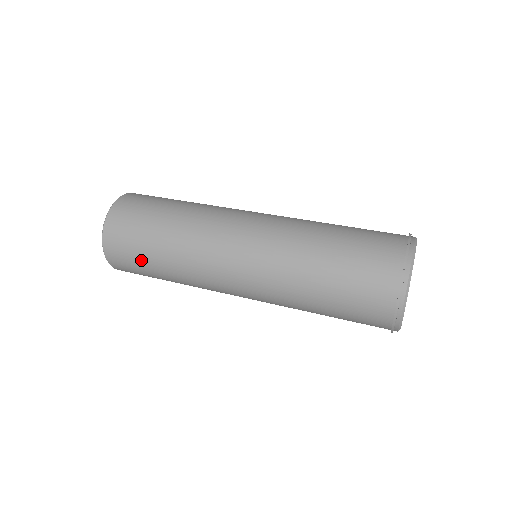
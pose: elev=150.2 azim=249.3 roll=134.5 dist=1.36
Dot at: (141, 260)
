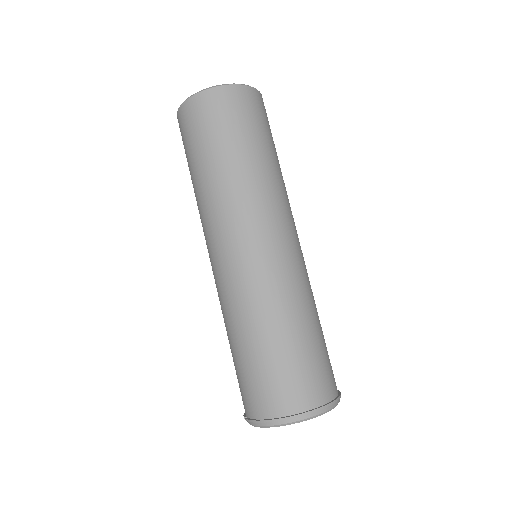
Dot at: occluded
